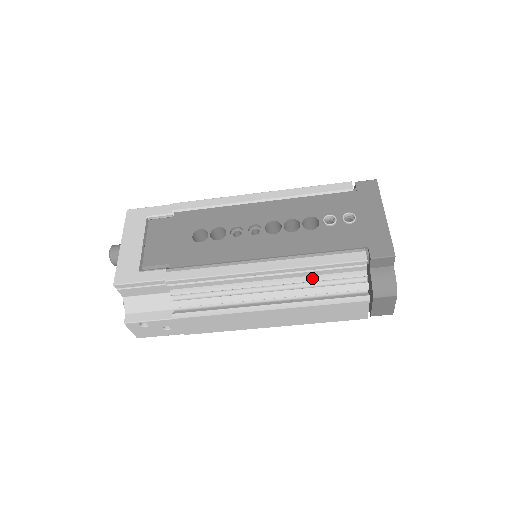
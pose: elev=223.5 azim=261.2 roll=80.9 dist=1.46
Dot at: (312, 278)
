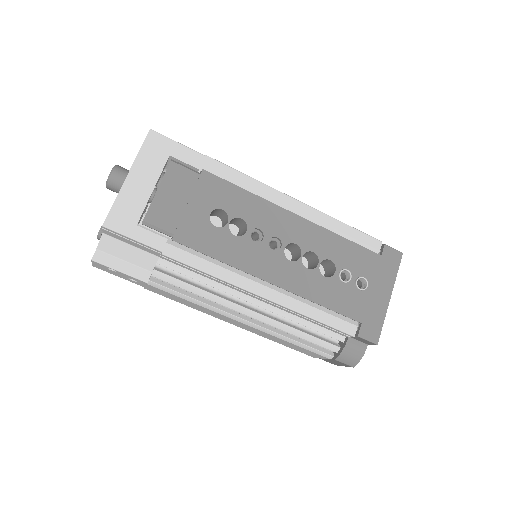
Dot at: (298, 320)
